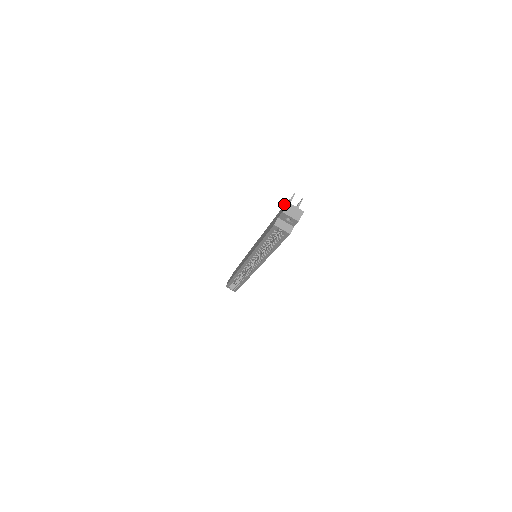
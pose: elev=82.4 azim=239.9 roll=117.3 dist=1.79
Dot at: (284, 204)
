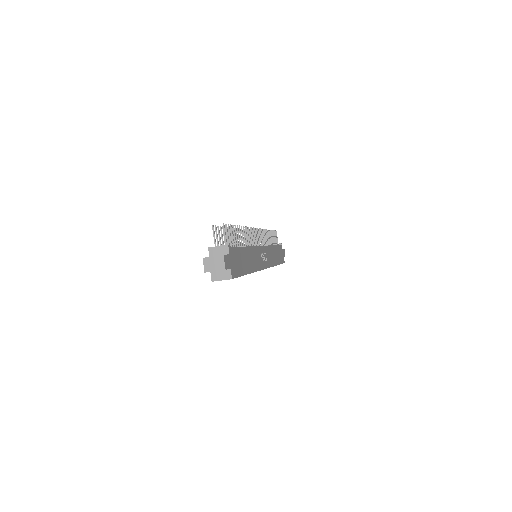
Dot at: (209, 249)
